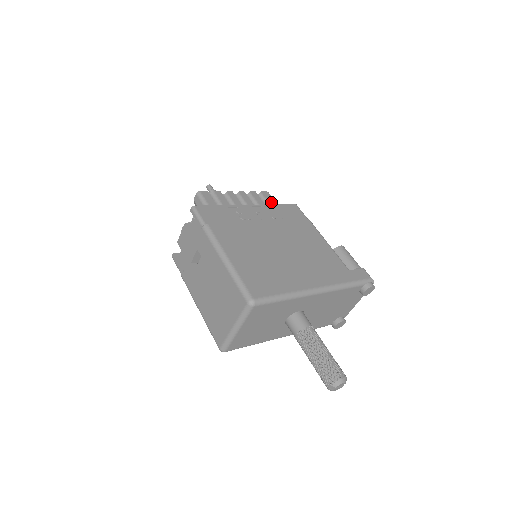
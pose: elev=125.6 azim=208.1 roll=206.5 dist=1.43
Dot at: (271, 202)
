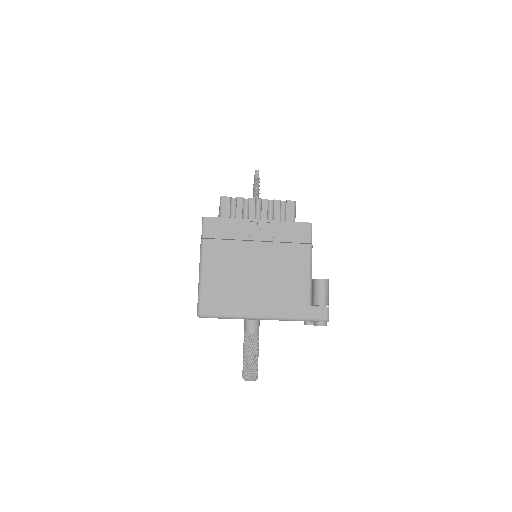
Dot at: (288, 215)
